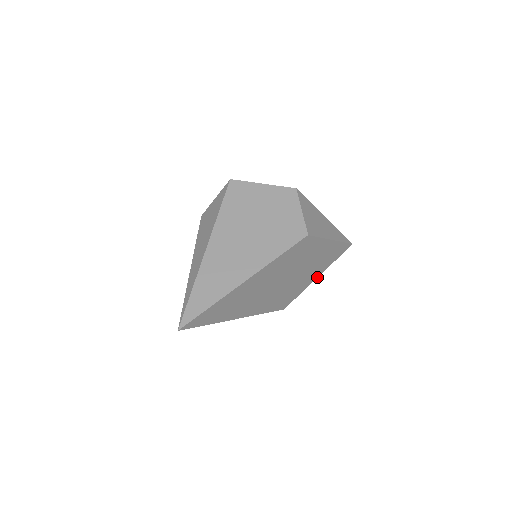
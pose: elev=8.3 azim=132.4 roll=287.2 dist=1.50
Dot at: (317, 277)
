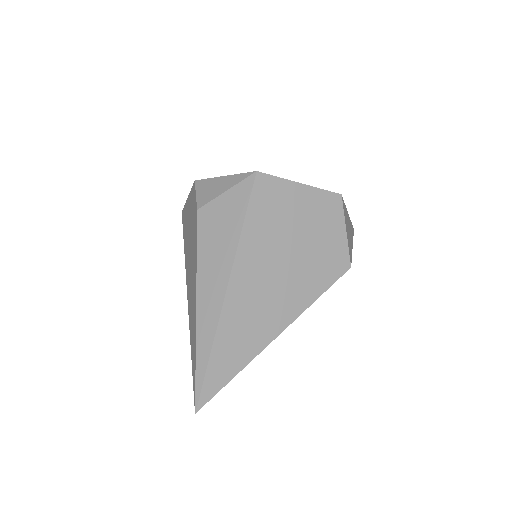
Dot at: occluded
